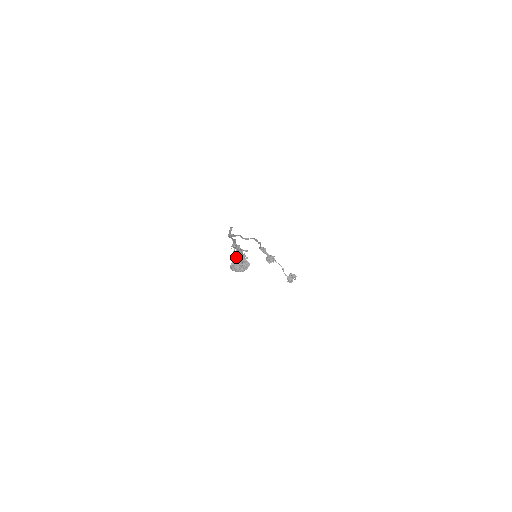
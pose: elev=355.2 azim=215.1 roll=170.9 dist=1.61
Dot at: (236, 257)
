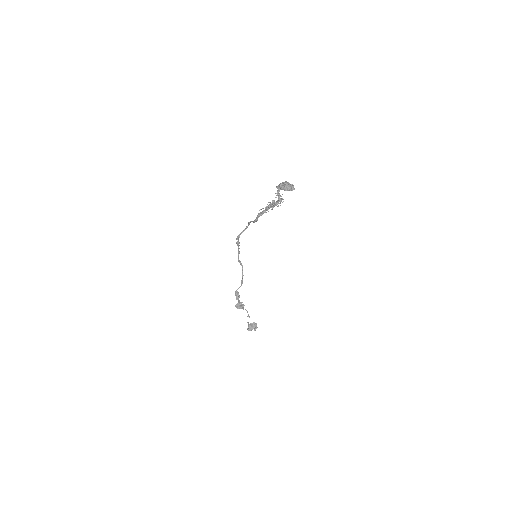
Dot at: occluded
